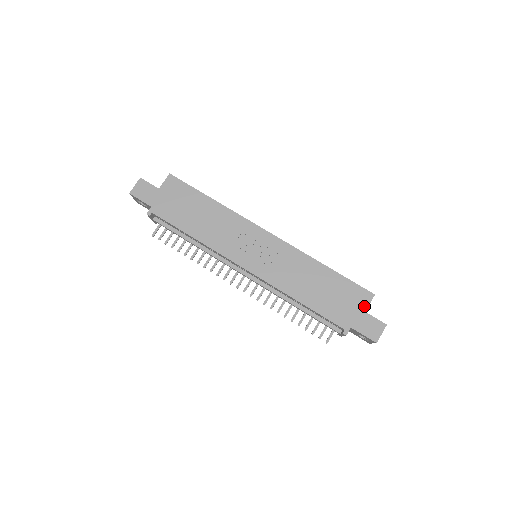
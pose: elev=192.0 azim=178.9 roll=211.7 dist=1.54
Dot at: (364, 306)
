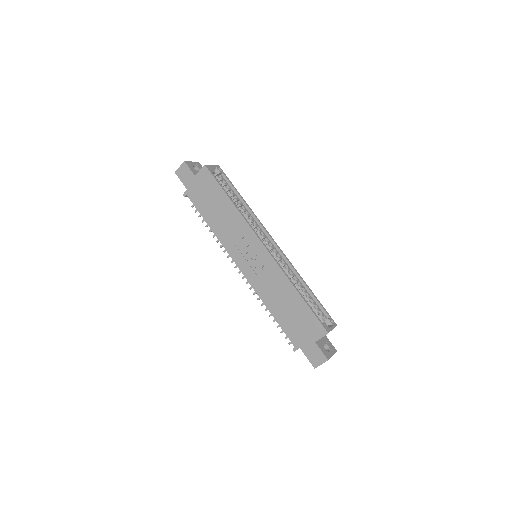
Dot at: (316, 338)
